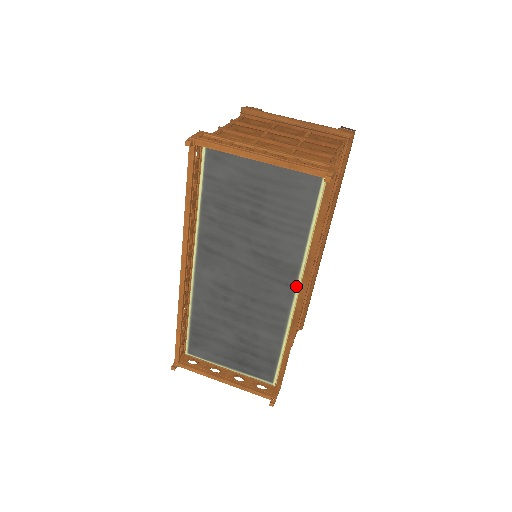
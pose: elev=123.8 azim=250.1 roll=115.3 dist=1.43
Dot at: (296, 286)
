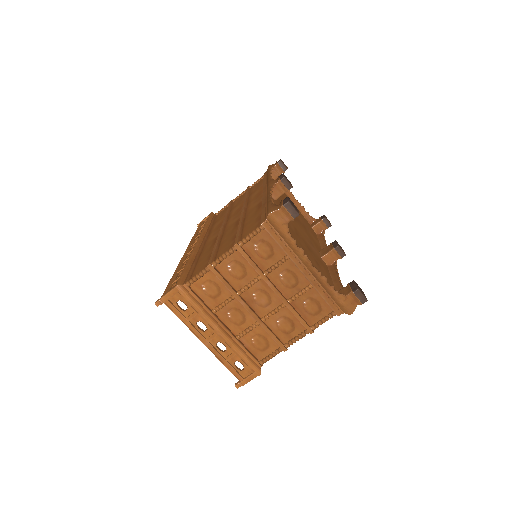
Dot at: occluded
